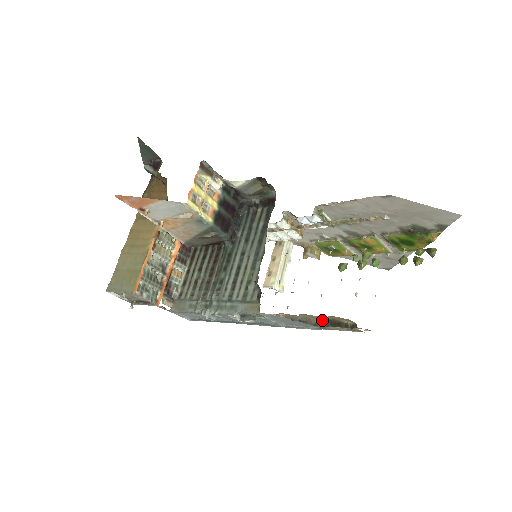
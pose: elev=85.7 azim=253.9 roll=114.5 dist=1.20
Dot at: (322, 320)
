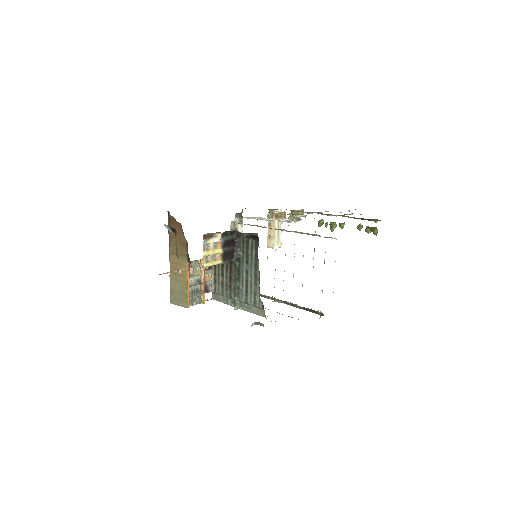
Dot at: (304, 307)
